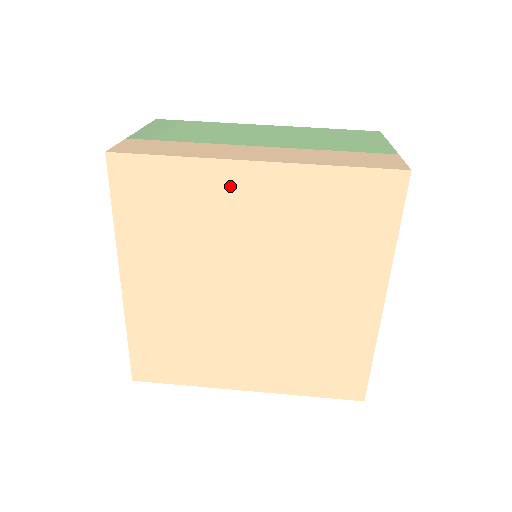
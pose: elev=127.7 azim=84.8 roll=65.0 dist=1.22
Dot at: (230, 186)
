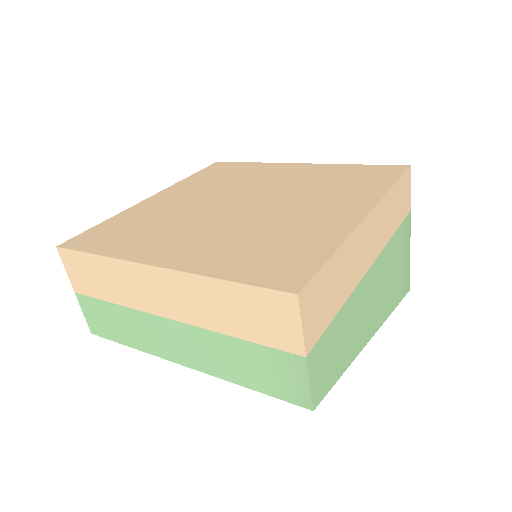
Dot at: (277, 169)
